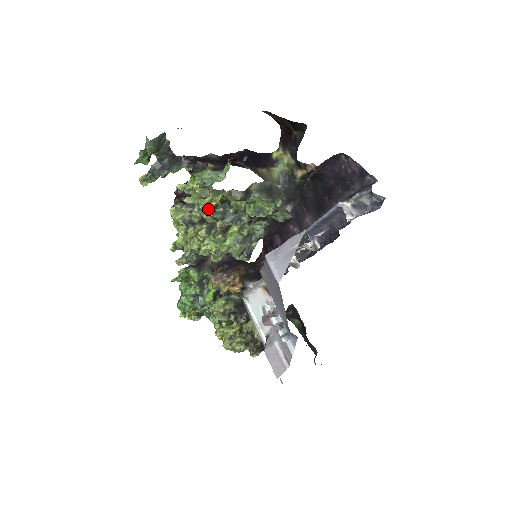
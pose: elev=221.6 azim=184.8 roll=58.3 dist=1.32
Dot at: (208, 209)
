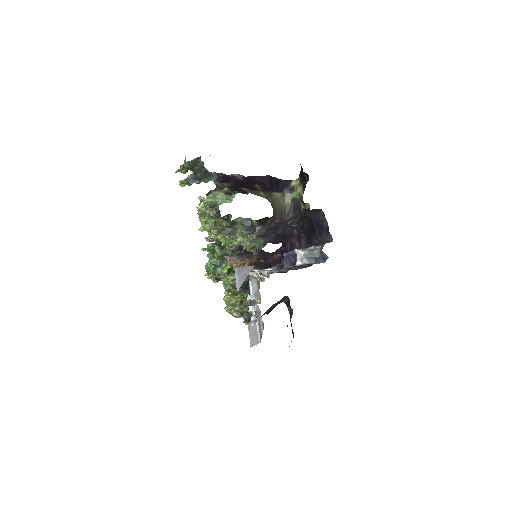
Dot at: occluded
